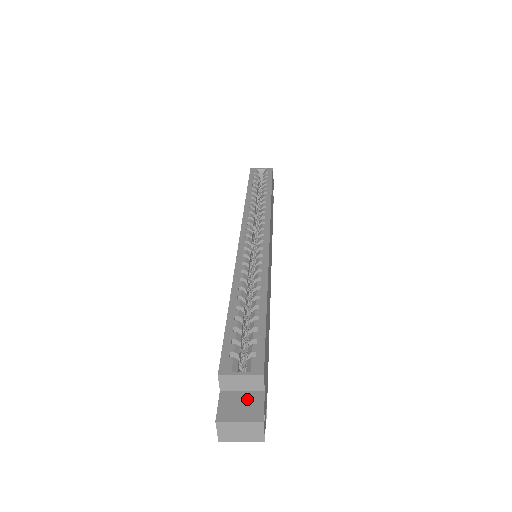
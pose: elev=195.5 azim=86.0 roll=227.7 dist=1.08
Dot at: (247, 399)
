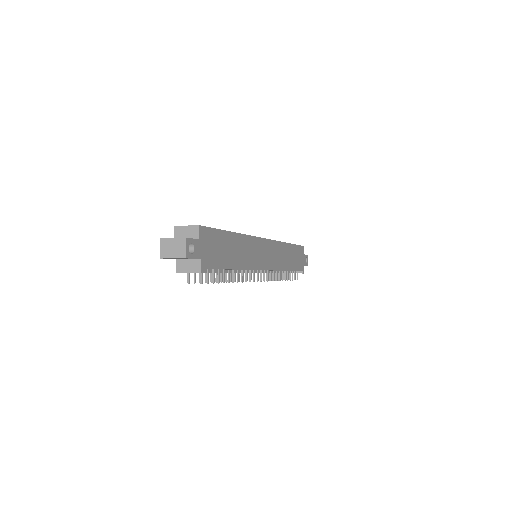
Dot at: occluded
